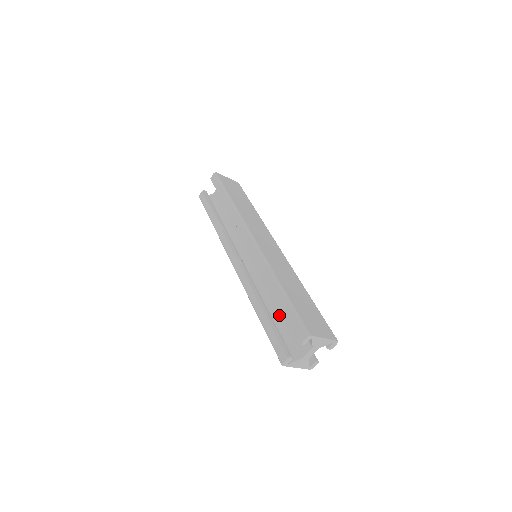
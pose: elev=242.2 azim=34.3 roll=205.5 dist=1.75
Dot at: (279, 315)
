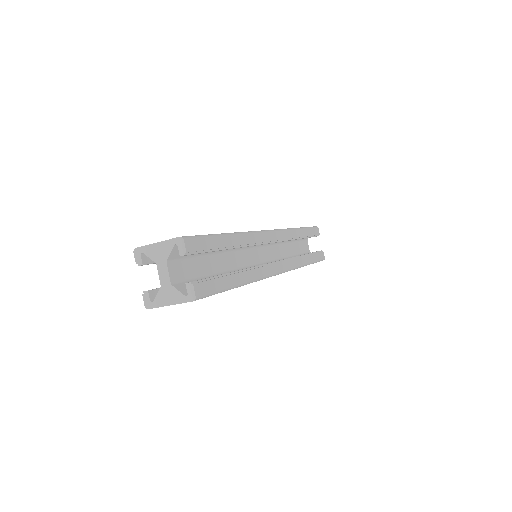
Dot at: occluded
